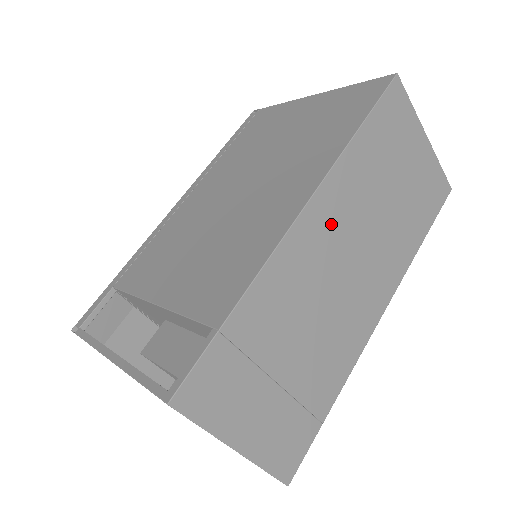
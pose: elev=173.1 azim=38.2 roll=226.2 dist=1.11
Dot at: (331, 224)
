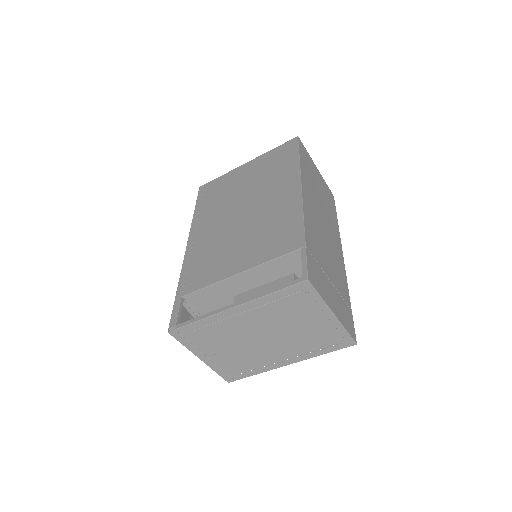
Dot at: (311, 203)
